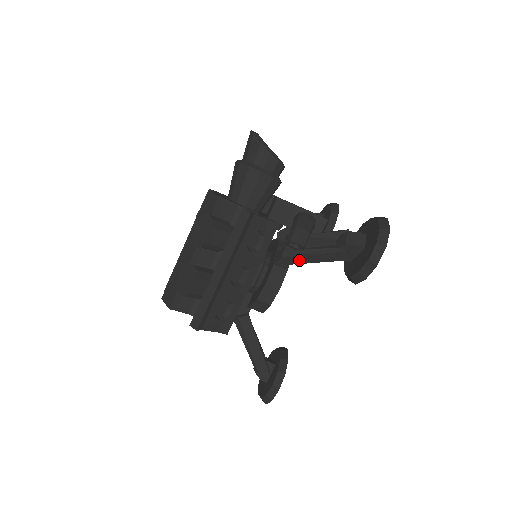
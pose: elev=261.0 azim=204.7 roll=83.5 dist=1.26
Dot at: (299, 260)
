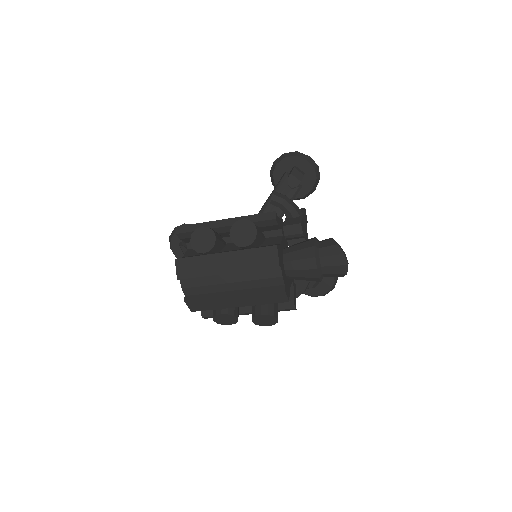
Dot at: occluded
